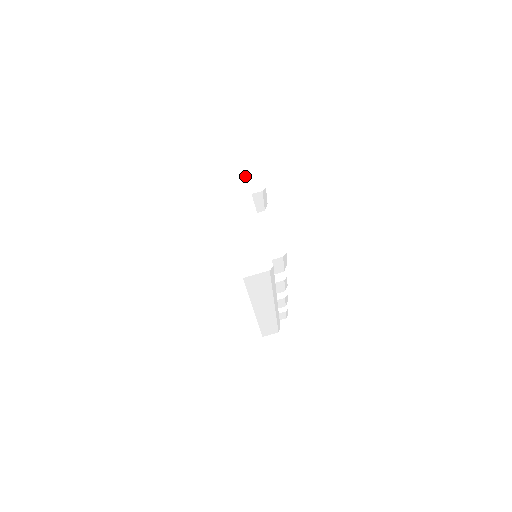
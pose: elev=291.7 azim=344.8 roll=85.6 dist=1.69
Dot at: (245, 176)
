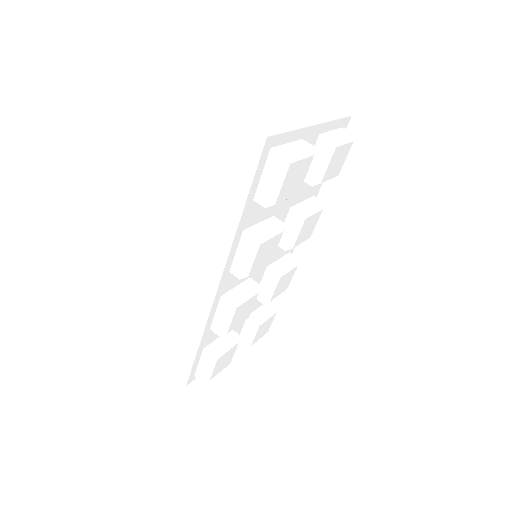
Dot at: (332, 119)
